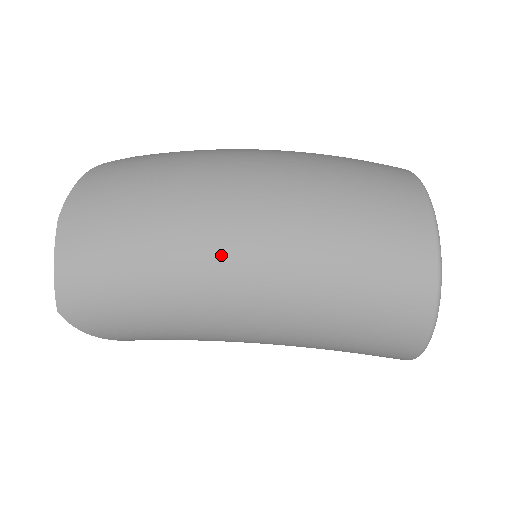
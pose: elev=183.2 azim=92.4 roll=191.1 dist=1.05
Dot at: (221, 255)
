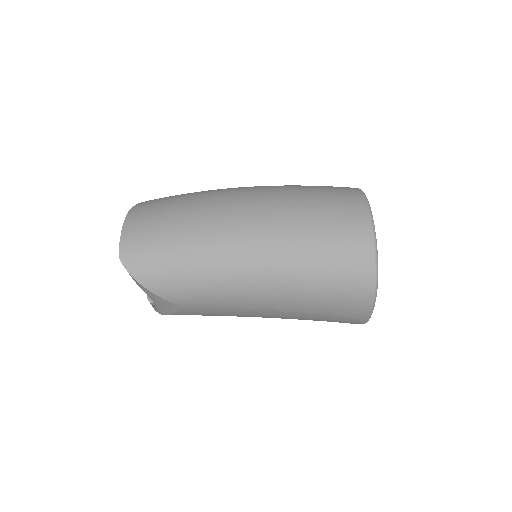
Dot at: (227, 215)
